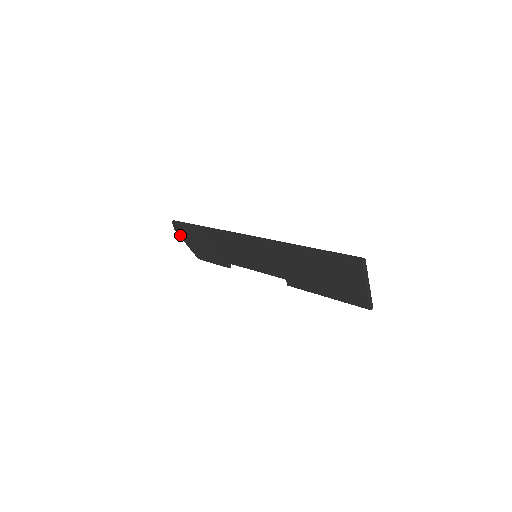
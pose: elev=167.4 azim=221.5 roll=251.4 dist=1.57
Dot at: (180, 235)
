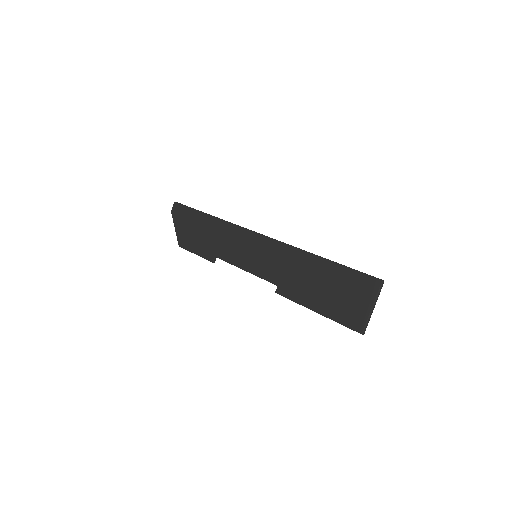
Dot at: (174, 217)
